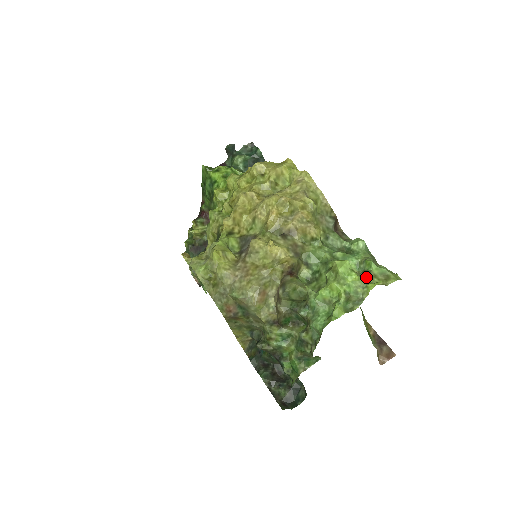
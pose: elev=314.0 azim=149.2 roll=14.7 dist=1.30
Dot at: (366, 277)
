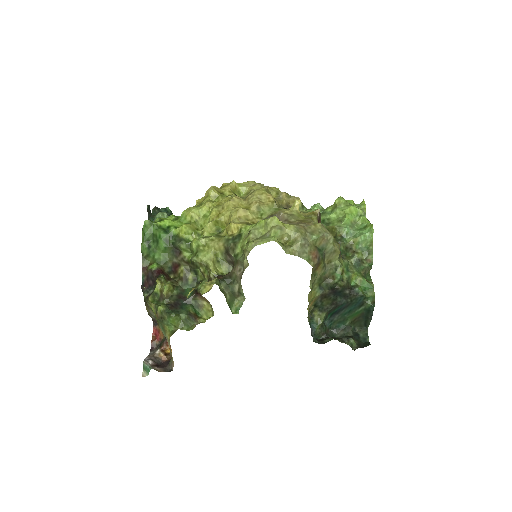
Dot at: occluded
